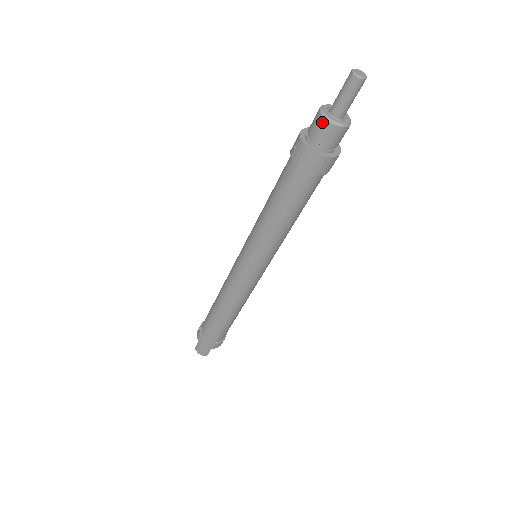
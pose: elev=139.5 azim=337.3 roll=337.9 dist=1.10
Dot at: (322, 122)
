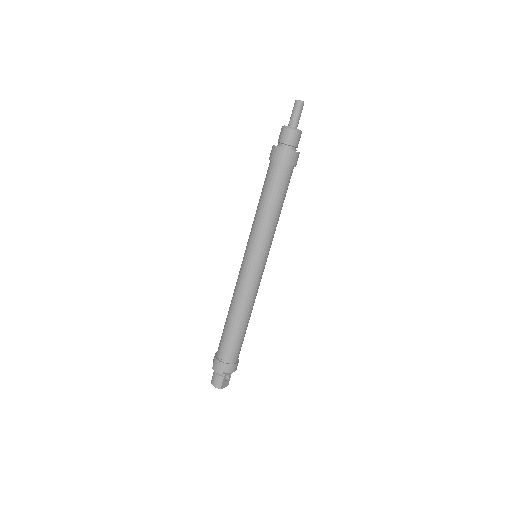
Dot at: (283, 130)
